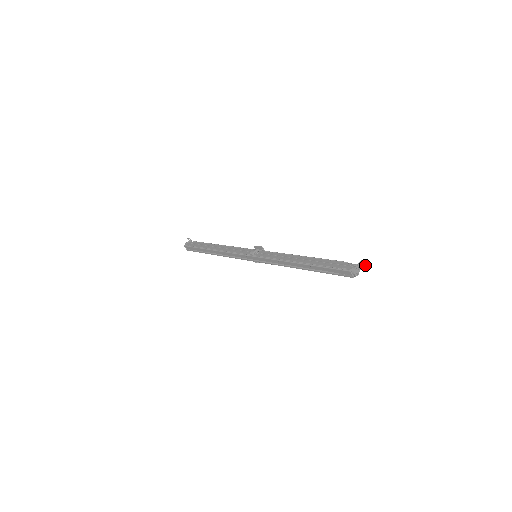
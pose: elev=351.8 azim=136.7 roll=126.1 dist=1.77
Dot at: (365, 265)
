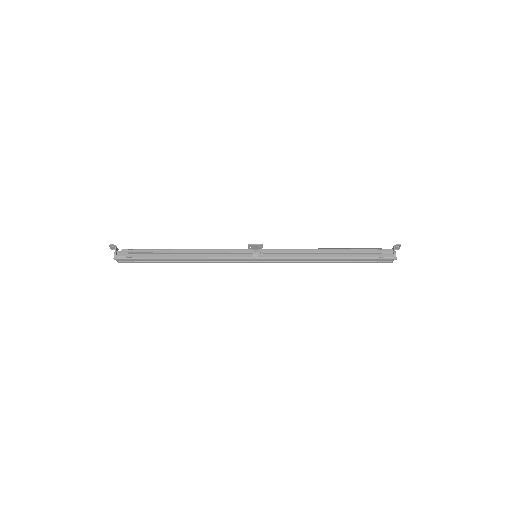
Dot at: (397, 248)
